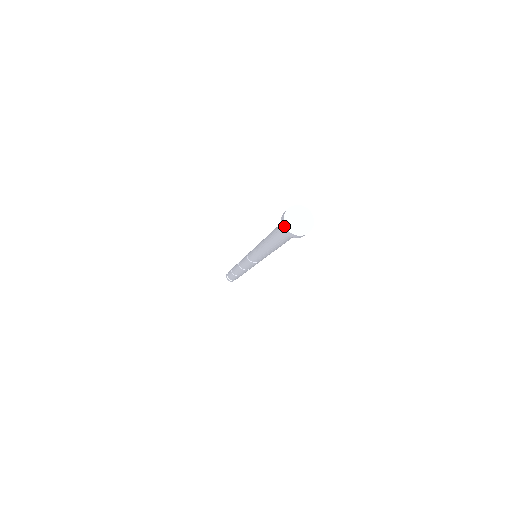
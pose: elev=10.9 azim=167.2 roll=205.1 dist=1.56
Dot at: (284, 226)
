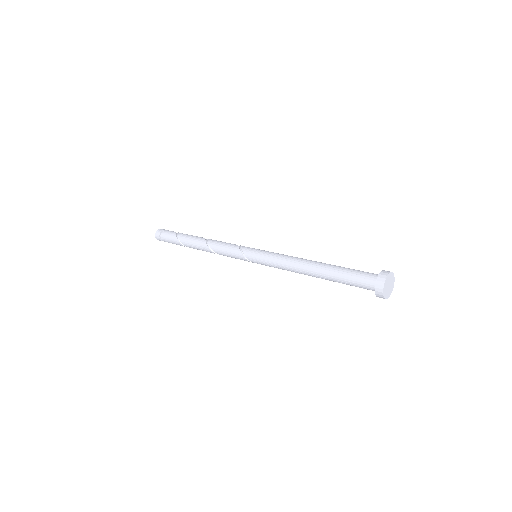
Dot at: (382, 295)
